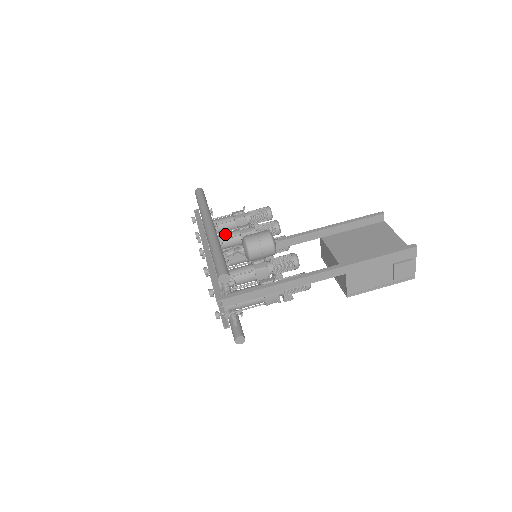
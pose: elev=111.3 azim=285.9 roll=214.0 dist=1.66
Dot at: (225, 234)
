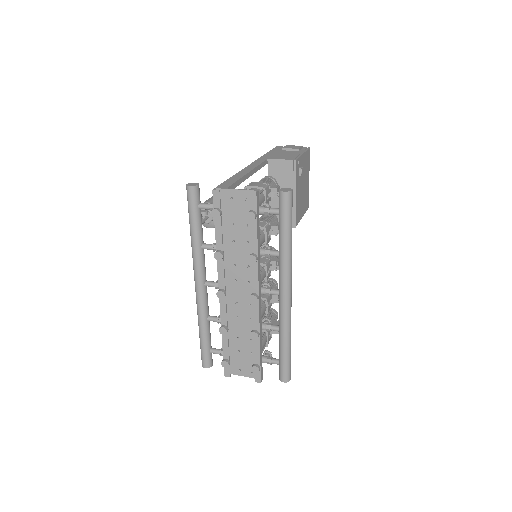
Dot at: occluded
